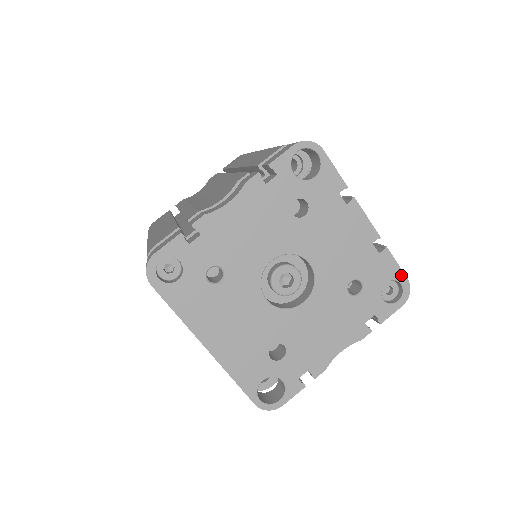
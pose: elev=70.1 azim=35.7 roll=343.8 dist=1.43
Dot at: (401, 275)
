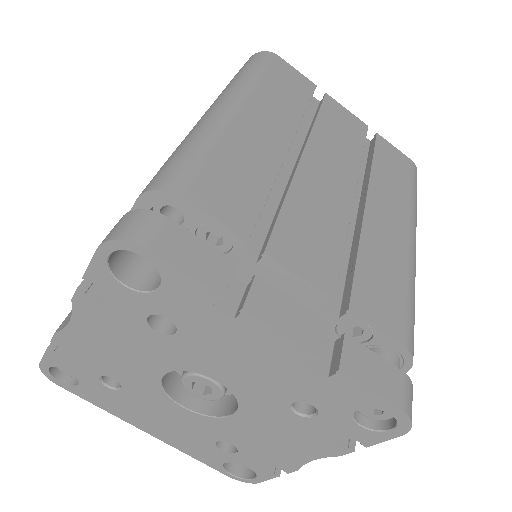
Dot at: (385, 404)
